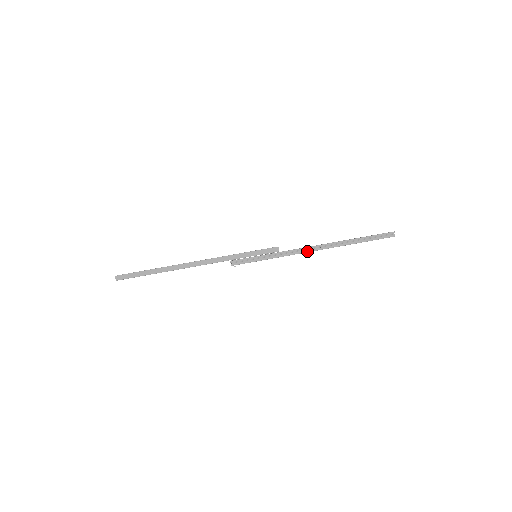
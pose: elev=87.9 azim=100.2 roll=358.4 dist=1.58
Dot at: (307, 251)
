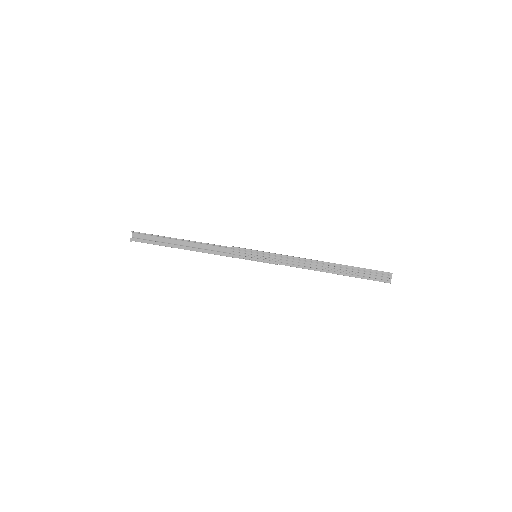
Dot at: (304, 258)
